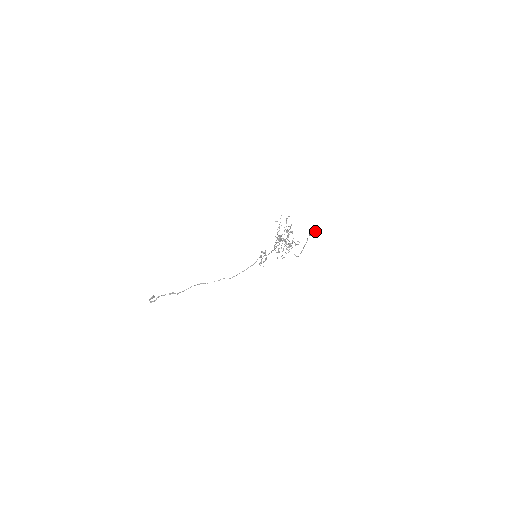
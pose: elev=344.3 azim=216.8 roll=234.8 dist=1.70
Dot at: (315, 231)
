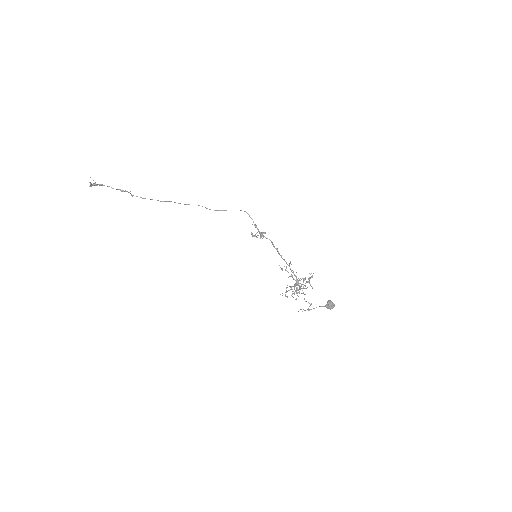
Dot at: (332, 308)
